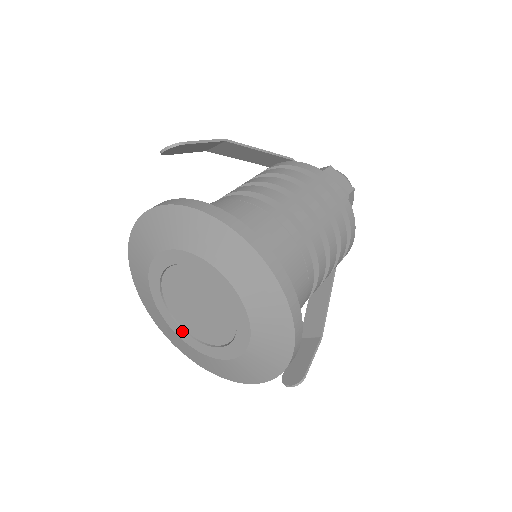
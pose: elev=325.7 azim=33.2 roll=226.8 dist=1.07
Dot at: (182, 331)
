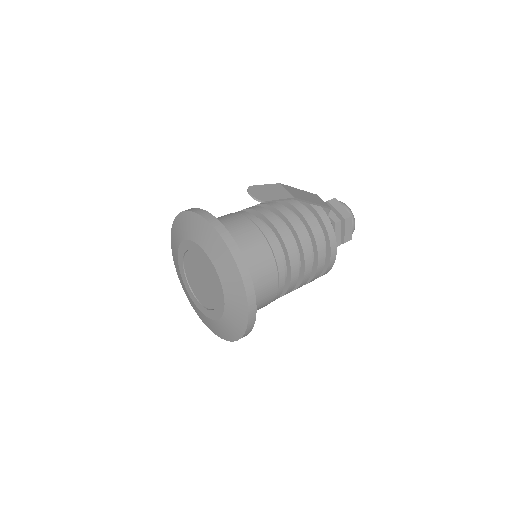
Dot at: (183, 270)
